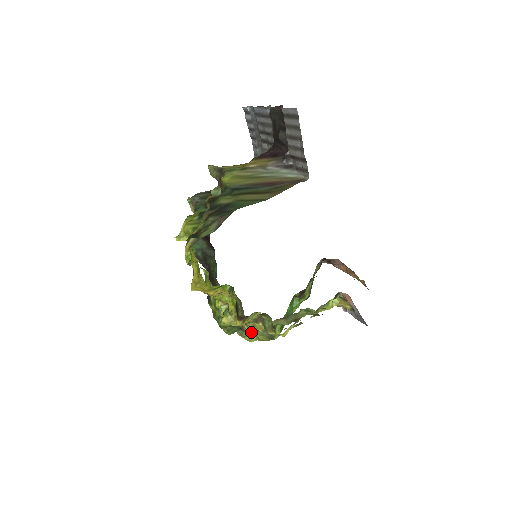
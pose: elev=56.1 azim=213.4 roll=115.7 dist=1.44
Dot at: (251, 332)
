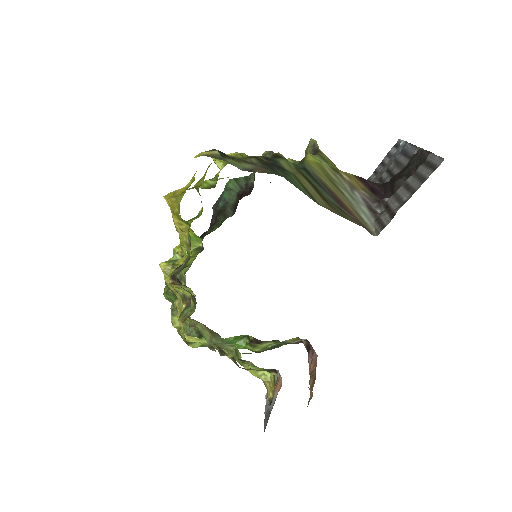
Dot at: occluded
